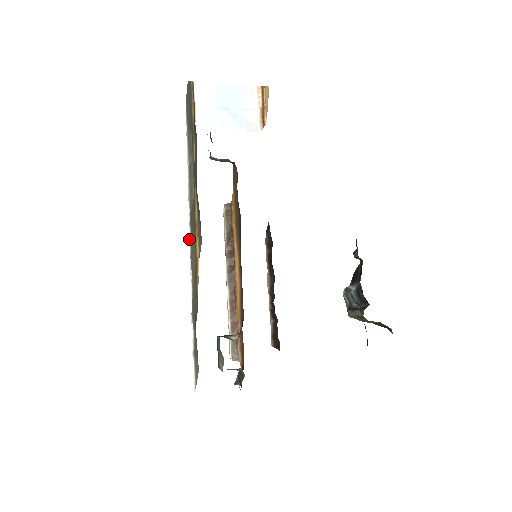
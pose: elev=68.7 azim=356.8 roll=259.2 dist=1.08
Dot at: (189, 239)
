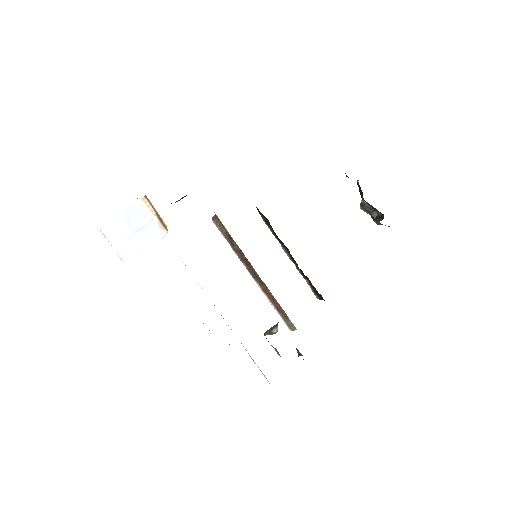
Dot at: occluded
